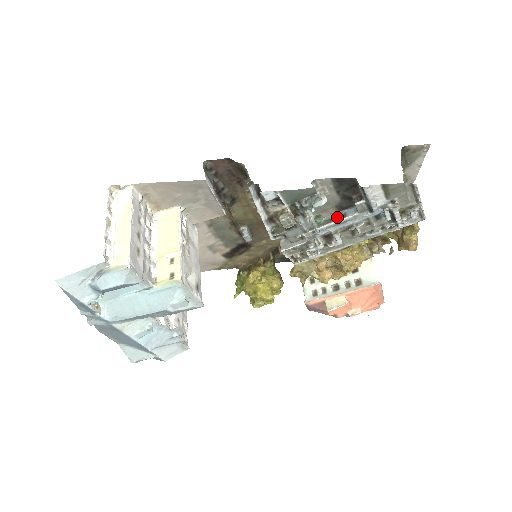
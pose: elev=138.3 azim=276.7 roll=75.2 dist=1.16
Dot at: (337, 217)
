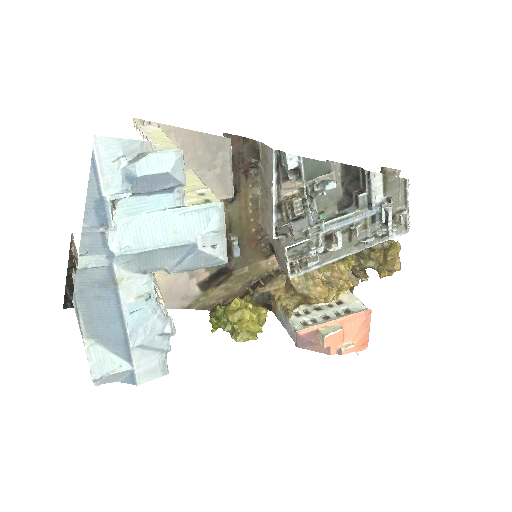
Dot at: (338, 215)
